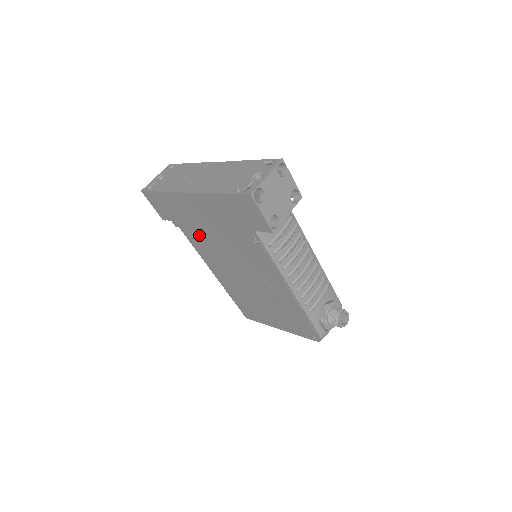
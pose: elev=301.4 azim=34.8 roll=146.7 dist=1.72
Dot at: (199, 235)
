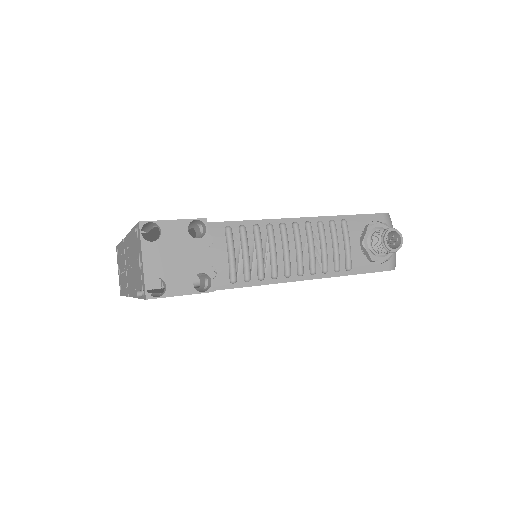
Dot at: occluded
